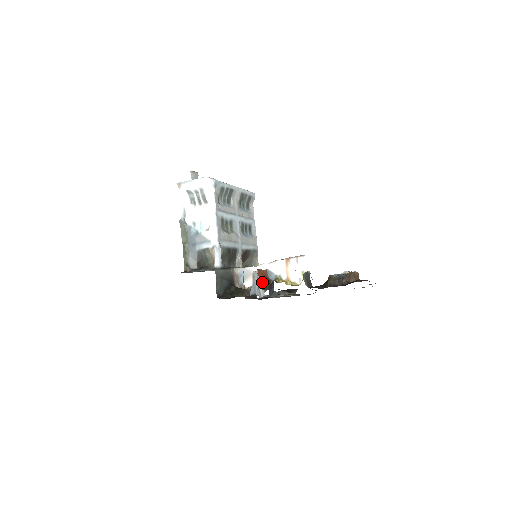
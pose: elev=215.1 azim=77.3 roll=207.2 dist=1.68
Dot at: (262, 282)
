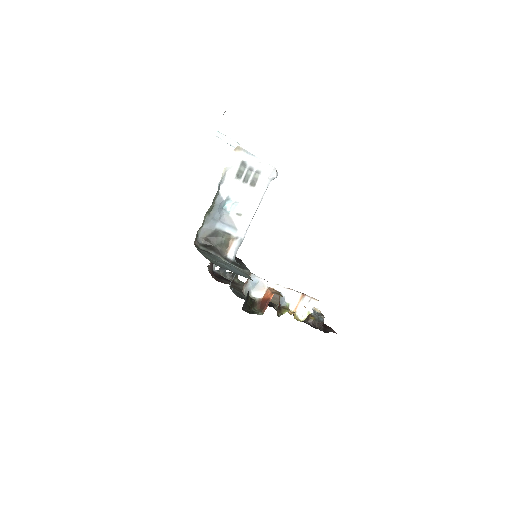
Dot at: (278, 307)
